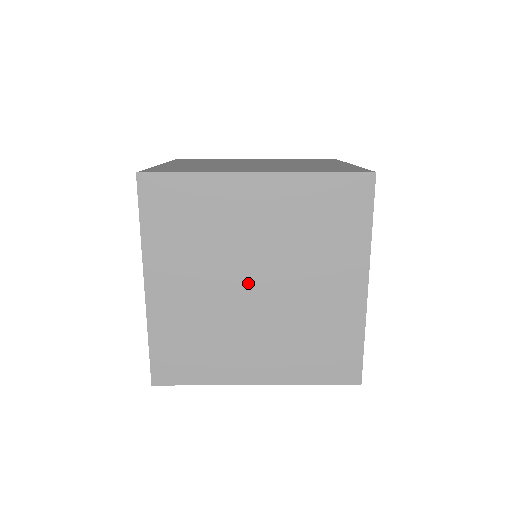
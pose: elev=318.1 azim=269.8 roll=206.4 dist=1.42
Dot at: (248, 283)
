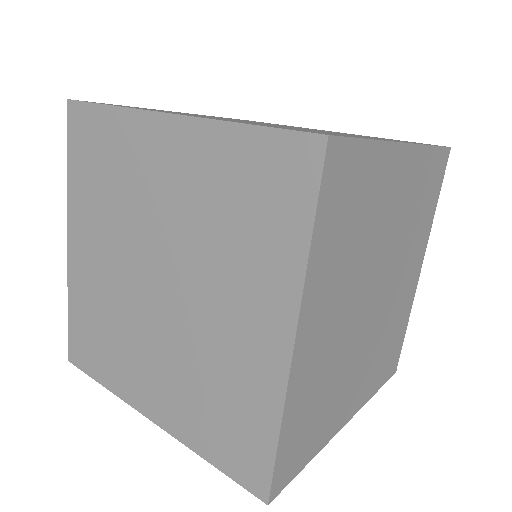
Dot at: (150, 275)
